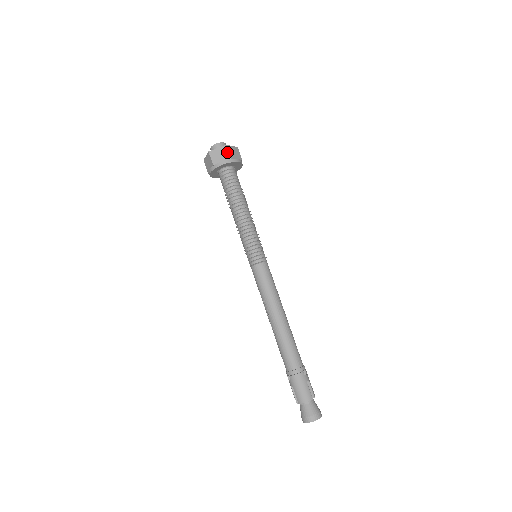
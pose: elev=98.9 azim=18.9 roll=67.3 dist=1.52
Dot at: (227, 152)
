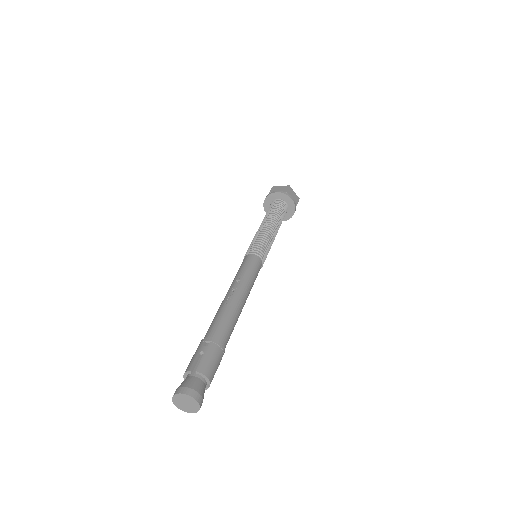
Dot at: (298, 201)
